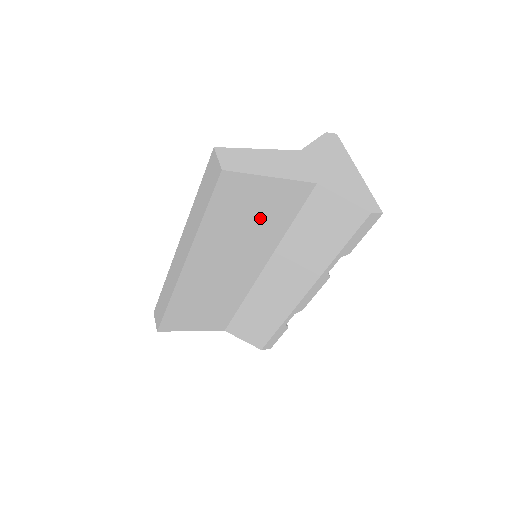
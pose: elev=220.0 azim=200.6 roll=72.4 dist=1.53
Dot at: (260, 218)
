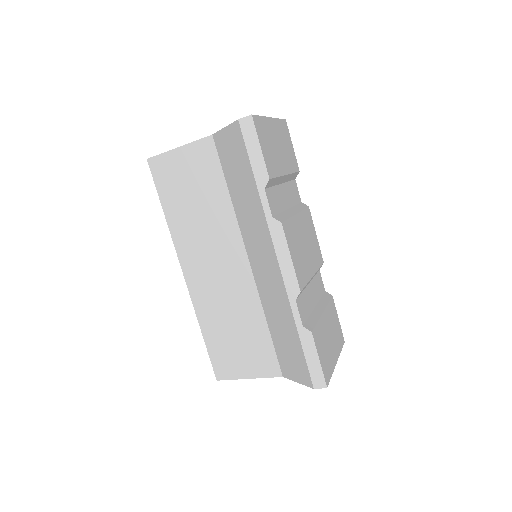
Dot at: (200, 192)
